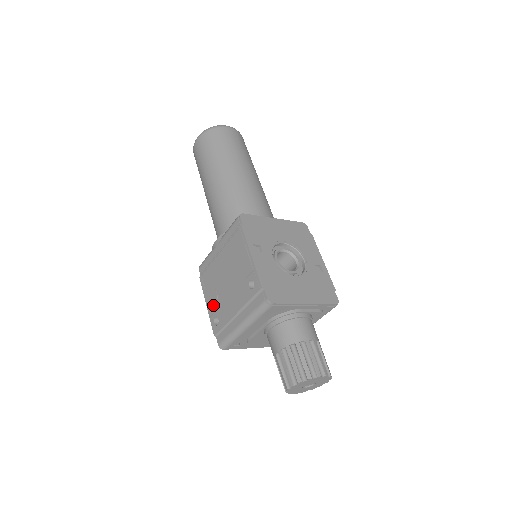
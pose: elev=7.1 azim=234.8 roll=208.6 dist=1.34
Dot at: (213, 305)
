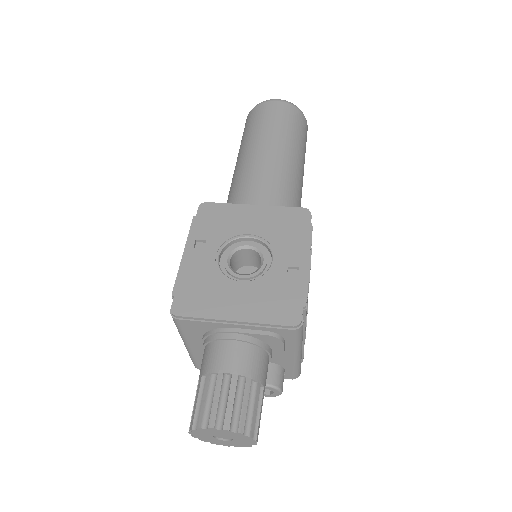
Dot at: occluded
